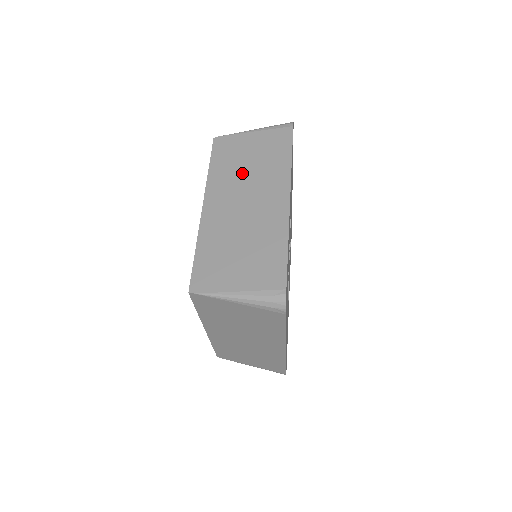
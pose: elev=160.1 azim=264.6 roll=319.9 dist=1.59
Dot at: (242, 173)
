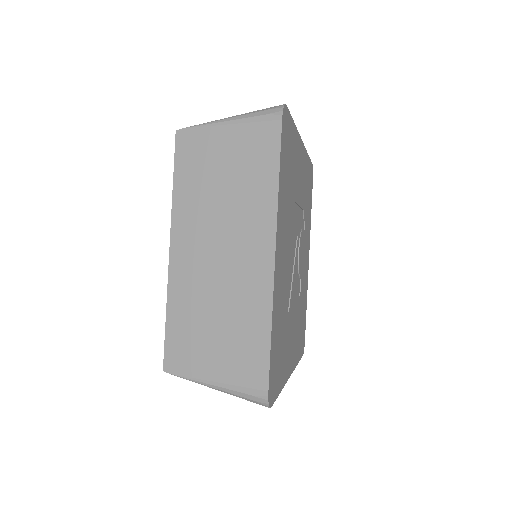
Dot at: occluded
